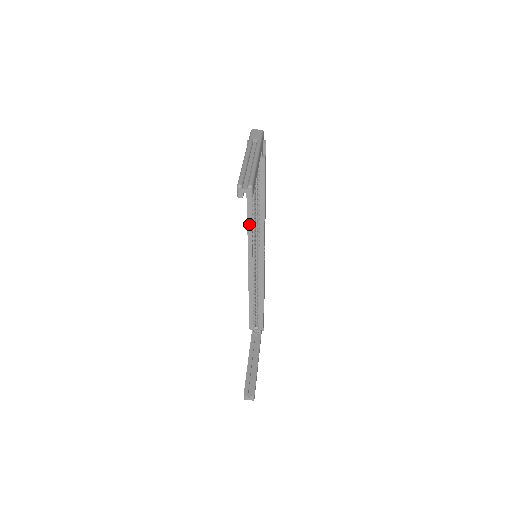
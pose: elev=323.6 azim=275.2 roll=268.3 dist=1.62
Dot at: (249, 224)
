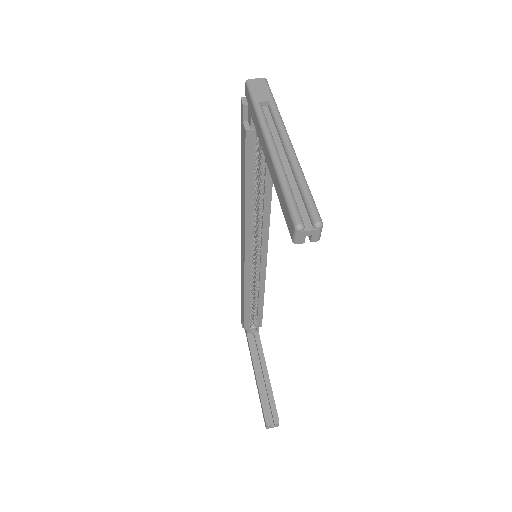
Dot at: (247, 221)
